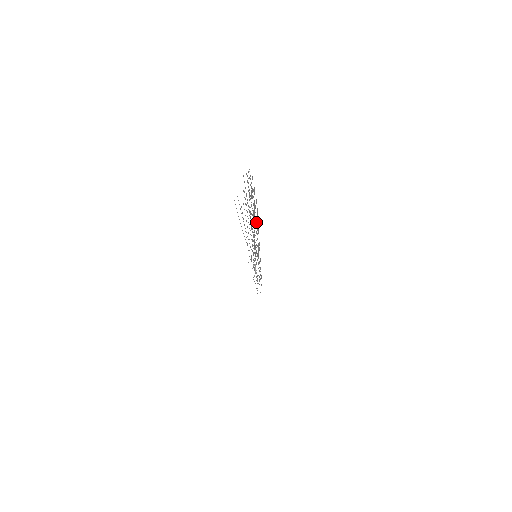
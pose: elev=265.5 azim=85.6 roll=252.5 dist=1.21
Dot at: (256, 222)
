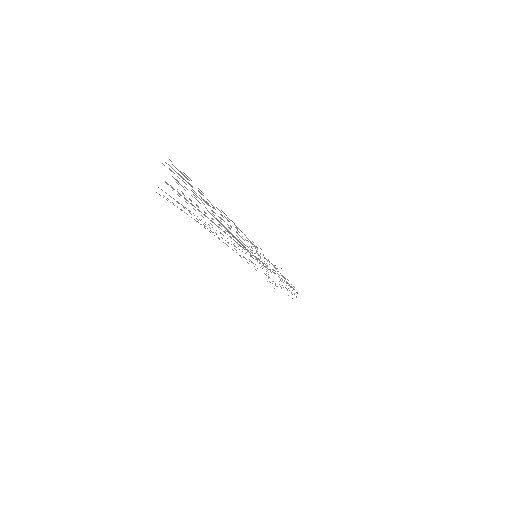
Dot at: occluded
